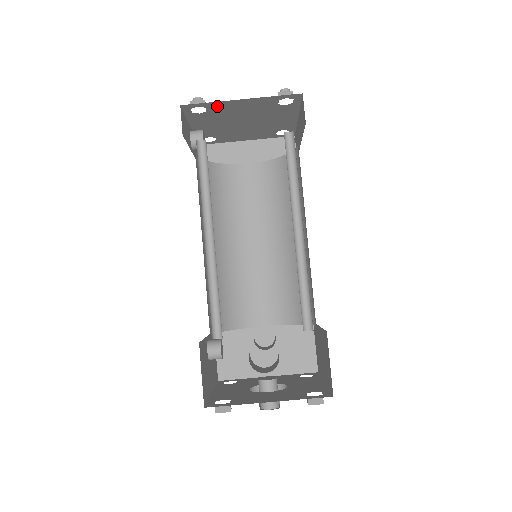
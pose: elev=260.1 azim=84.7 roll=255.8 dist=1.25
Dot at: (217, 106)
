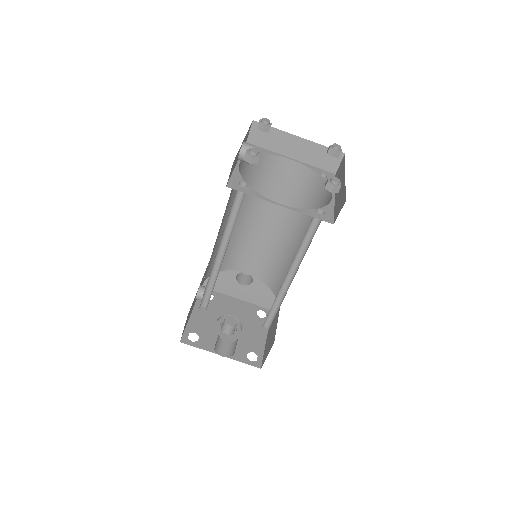
Dot at: occluded
